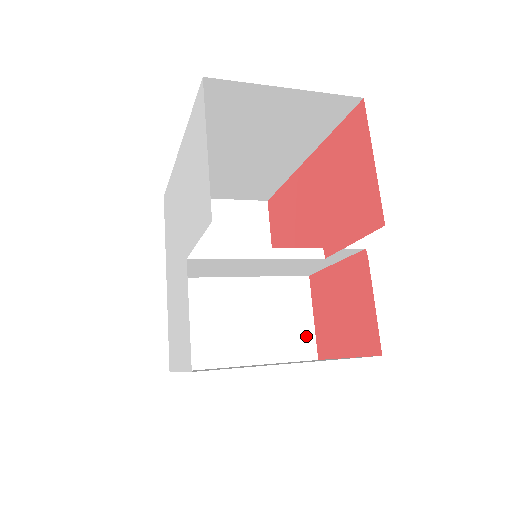
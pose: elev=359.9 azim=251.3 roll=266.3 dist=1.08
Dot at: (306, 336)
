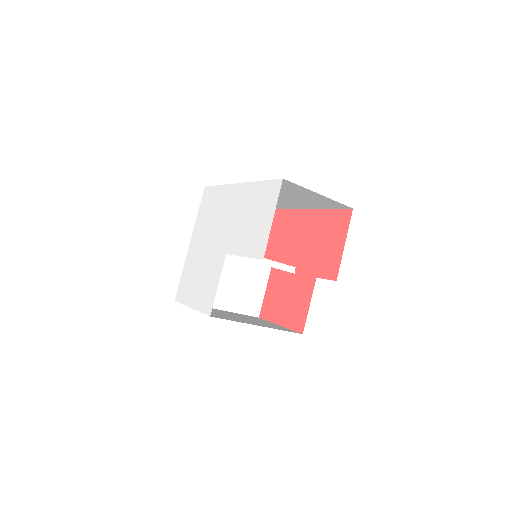
Dot at: (257, 302)
